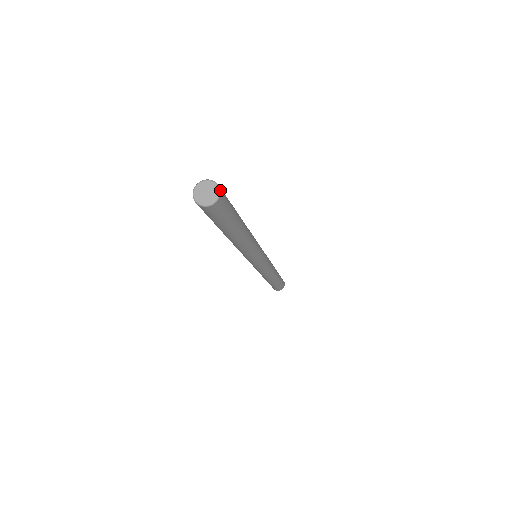
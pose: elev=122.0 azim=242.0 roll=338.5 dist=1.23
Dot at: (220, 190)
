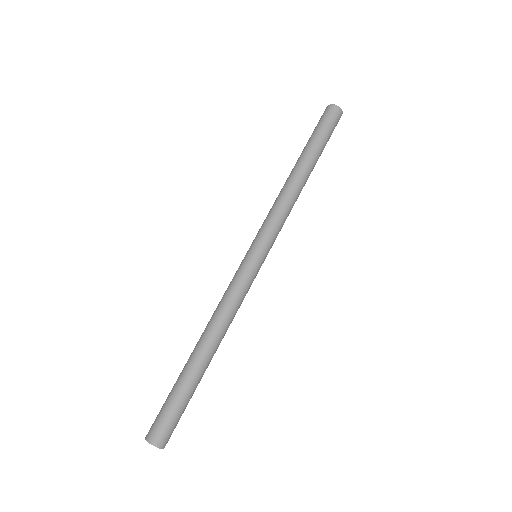
Dot at: (342, 113)
